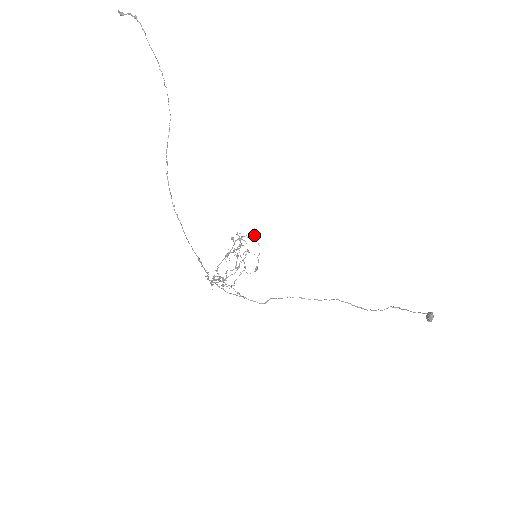
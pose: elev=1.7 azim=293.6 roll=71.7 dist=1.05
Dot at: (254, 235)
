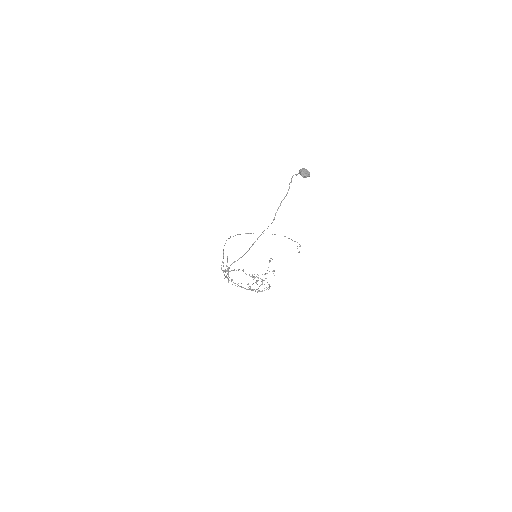
Dot at: (269, 262)
